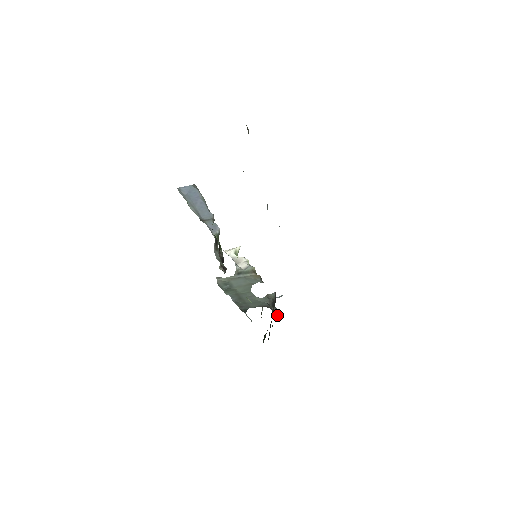
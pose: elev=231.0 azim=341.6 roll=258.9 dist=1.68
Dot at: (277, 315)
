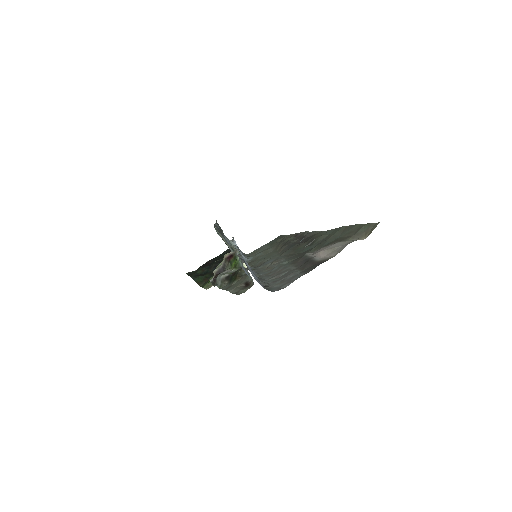
Dot at: occluded
